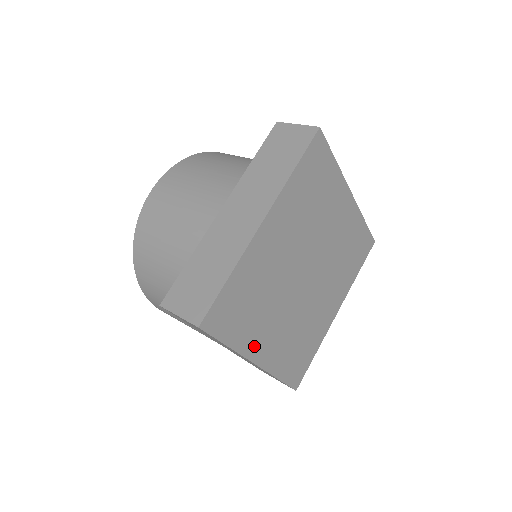
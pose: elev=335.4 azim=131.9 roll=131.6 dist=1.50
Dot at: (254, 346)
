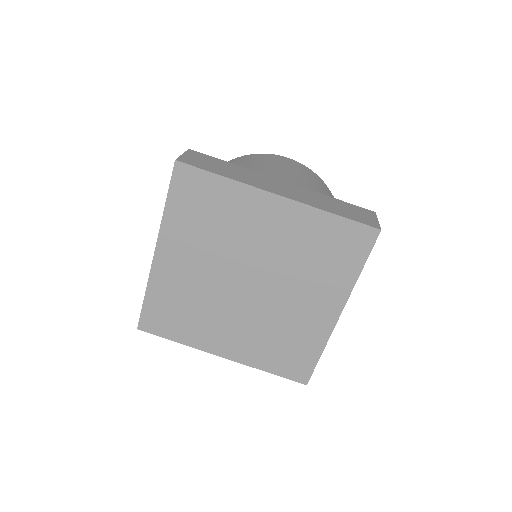
Dot at: (209, 343)
